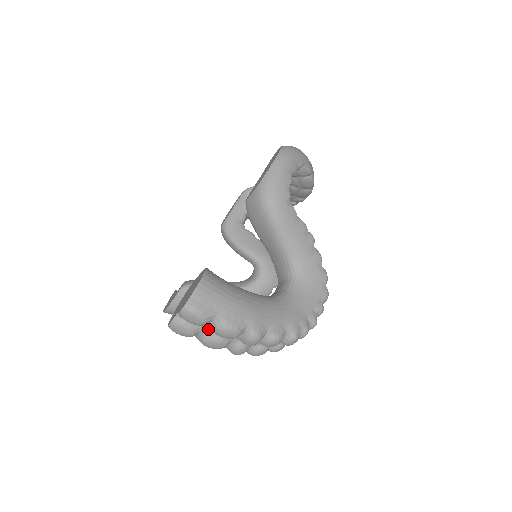
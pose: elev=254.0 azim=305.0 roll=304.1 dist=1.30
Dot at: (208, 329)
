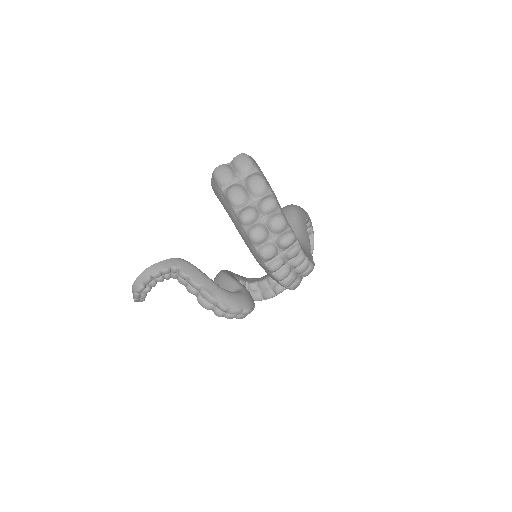
Dot at: (242, 183)
